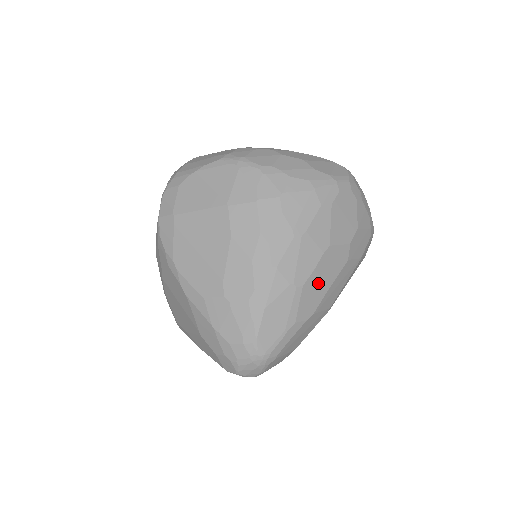
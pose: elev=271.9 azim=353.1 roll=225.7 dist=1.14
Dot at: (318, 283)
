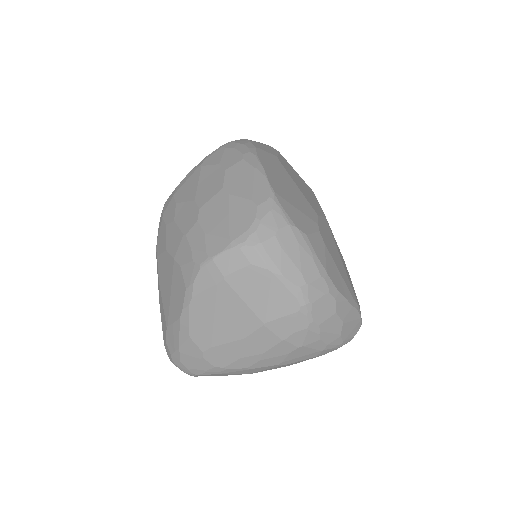
Dot at: occluded
